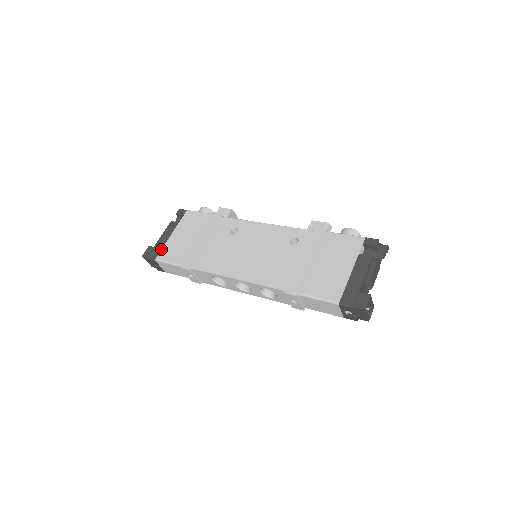
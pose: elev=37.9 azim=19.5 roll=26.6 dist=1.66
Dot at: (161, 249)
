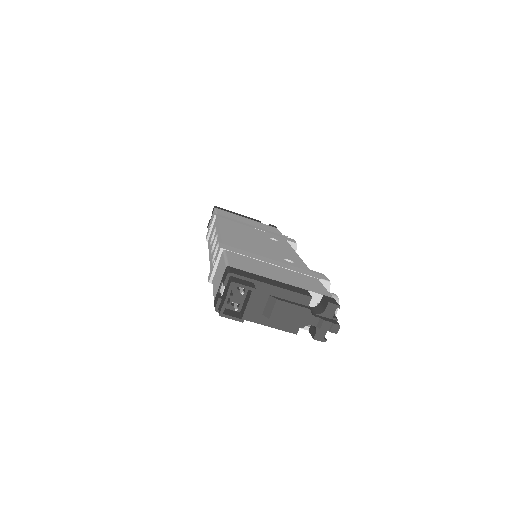
Dot at: (228, 211)
